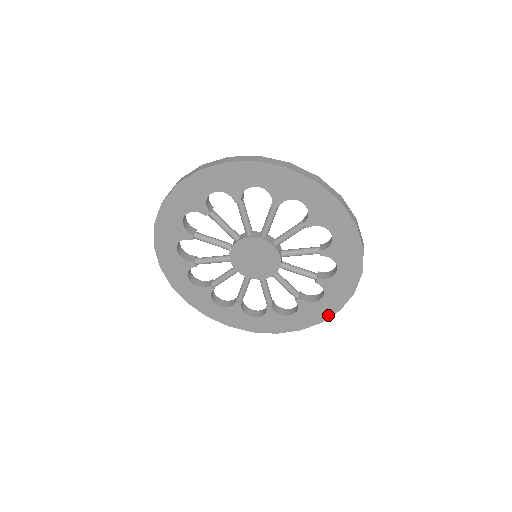
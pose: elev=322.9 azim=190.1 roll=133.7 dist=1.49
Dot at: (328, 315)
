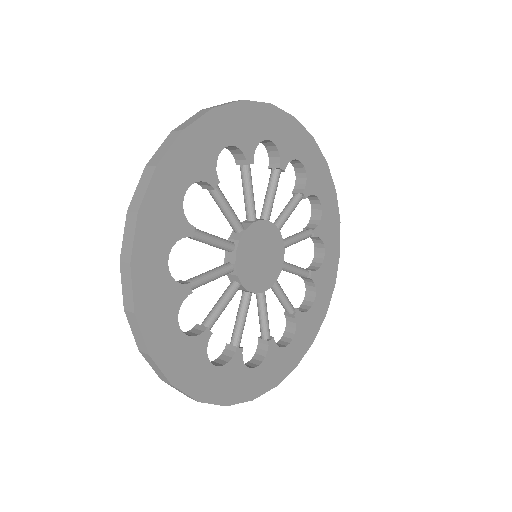
Dot at: (318, 326)
